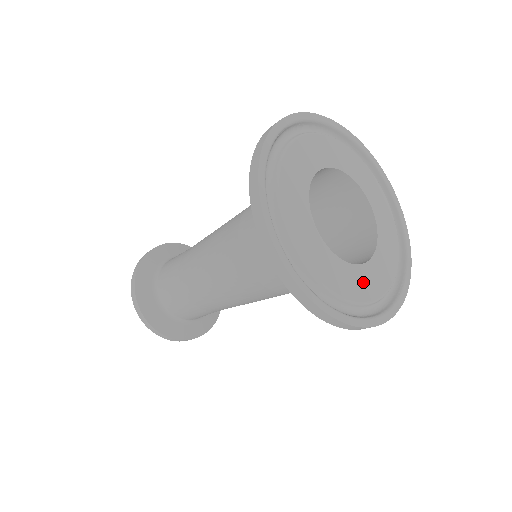
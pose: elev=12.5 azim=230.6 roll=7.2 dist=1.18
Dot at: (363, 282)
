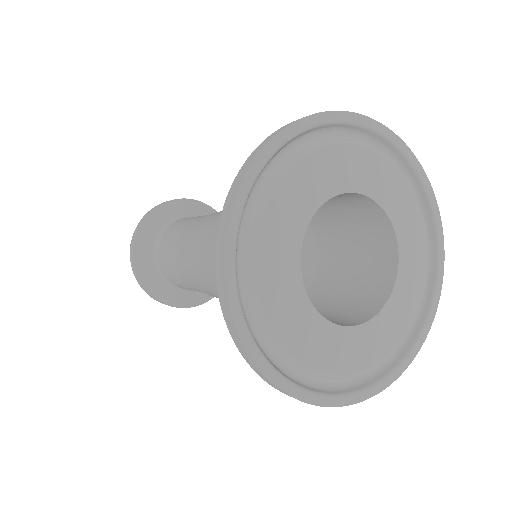
Dot at: (377, 338)
